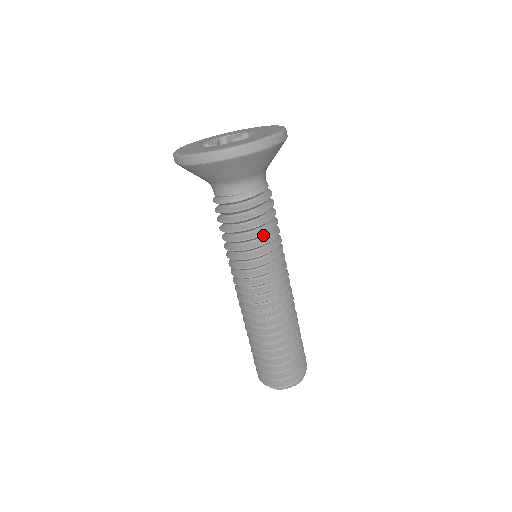
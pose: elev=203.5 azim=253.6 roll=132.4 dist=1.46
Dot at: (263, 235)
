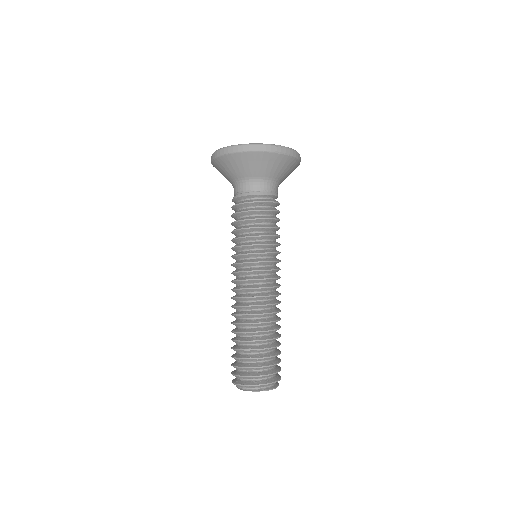
Dot at: (263, 230)
